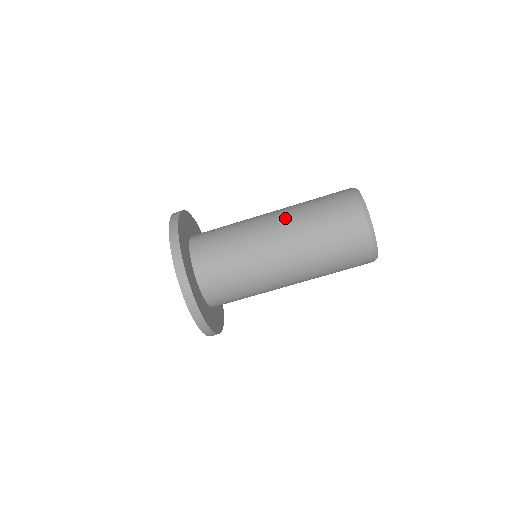
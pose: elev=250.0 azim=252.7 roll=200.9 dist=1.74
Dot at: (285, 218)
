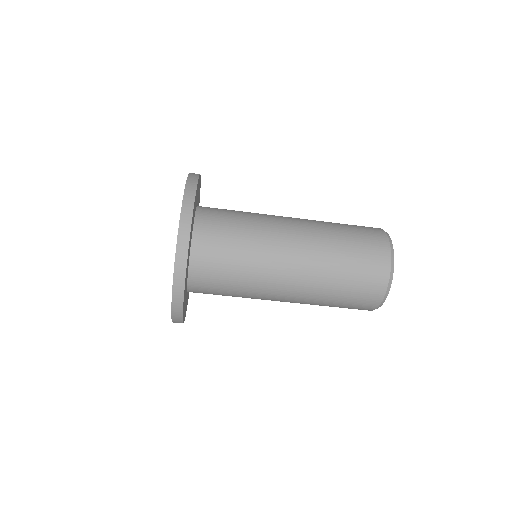
Dot at: (306, 220)
